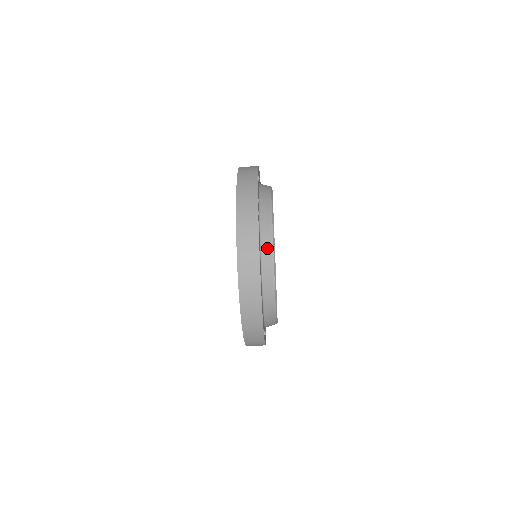
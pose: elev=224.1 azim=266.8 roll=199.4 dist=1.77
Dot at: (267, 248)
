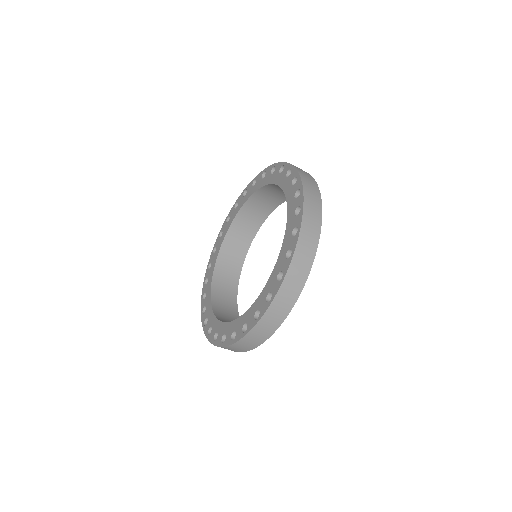
Dot at: occluded
